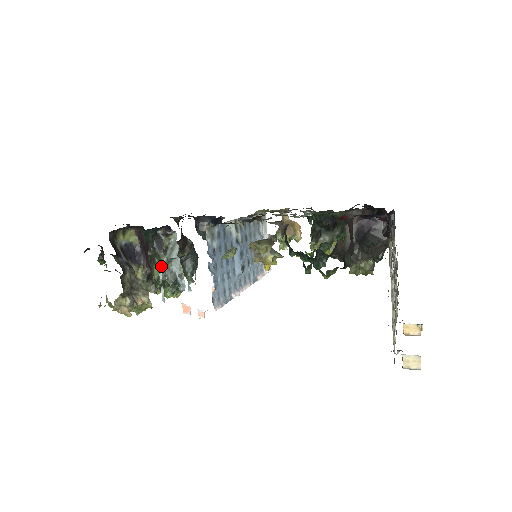
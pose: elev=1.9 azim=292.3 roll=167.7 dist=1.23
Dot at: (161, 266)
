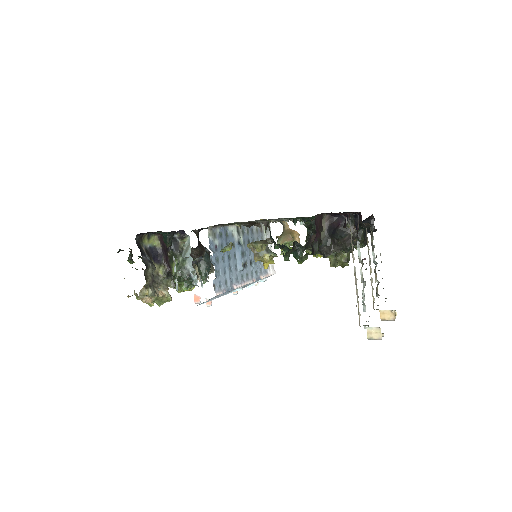
Dot at: (178, 264)
